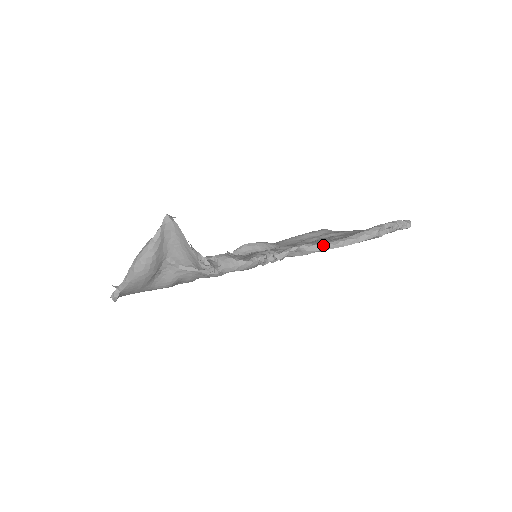
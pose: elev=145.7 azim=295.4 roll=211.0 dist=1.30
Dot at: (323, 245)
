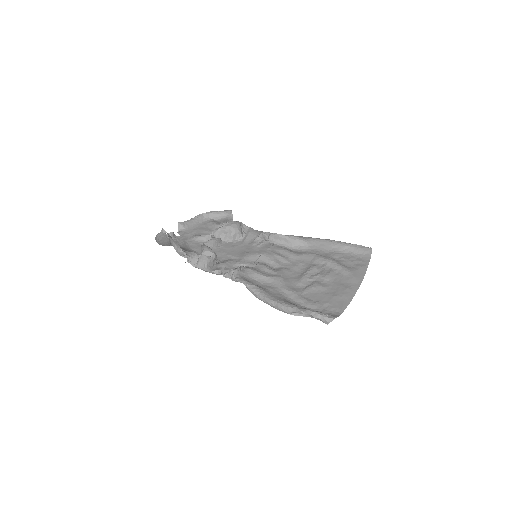
Dot at: (255, 293)
